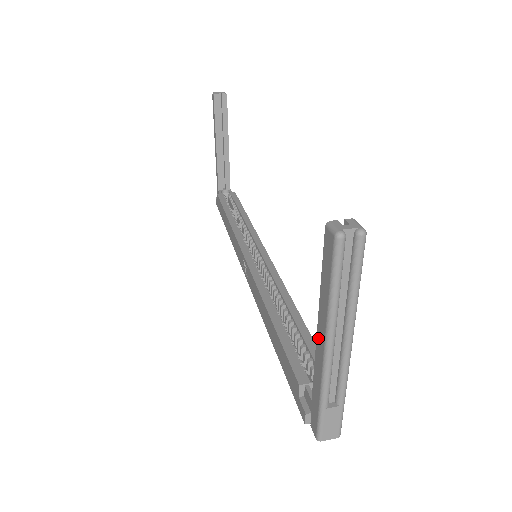
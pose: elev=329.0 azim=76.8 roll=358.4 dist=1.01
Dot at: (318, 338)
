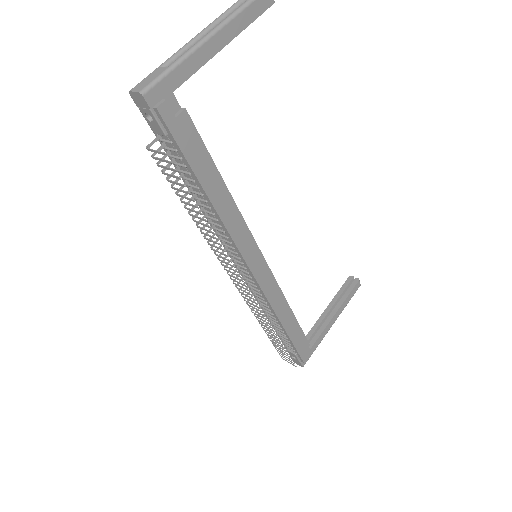
Dot at: occluded
